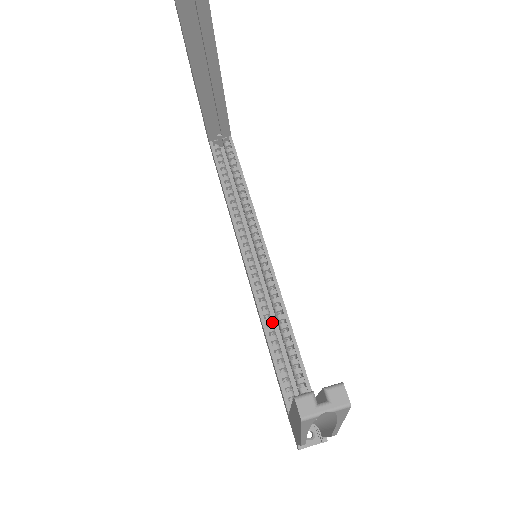
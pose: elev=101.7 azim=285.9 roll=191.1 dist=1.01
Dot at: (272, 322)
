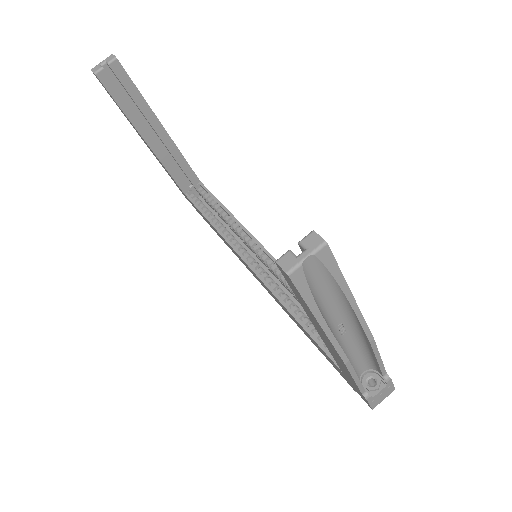
Dot at: (293, 302)
